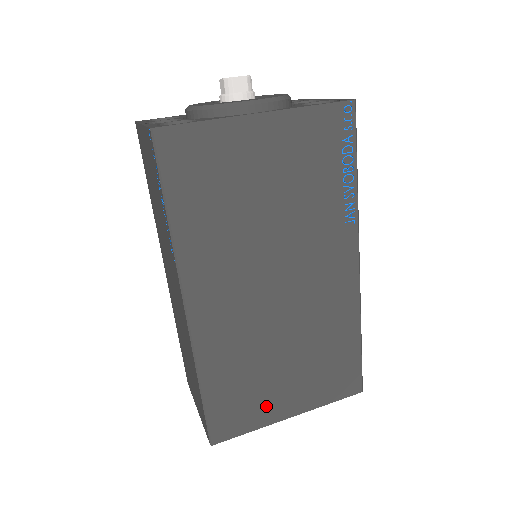
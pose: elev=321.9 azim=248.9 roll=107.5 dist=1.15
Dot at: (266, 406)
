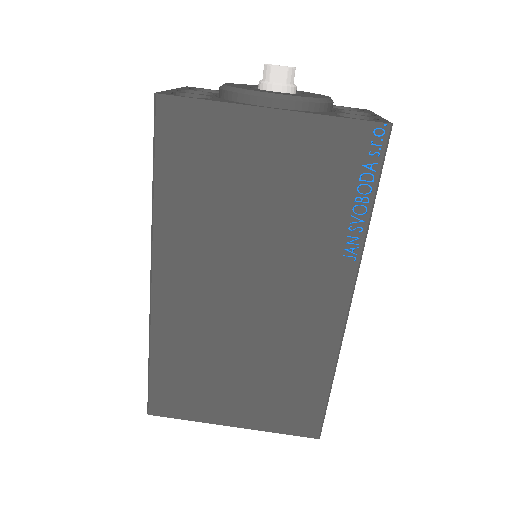
Dot at: (210, 404)
